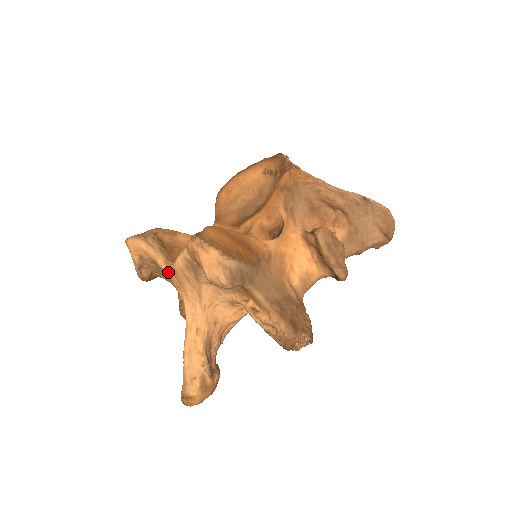
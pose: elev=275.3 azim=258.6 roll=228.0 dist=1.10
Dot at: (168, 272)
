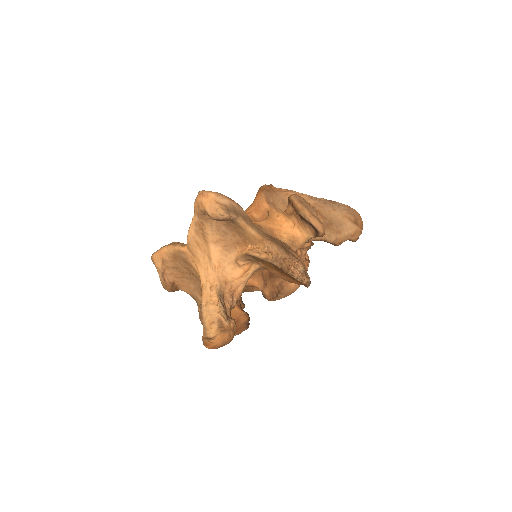
Dot at: (184, 250)
